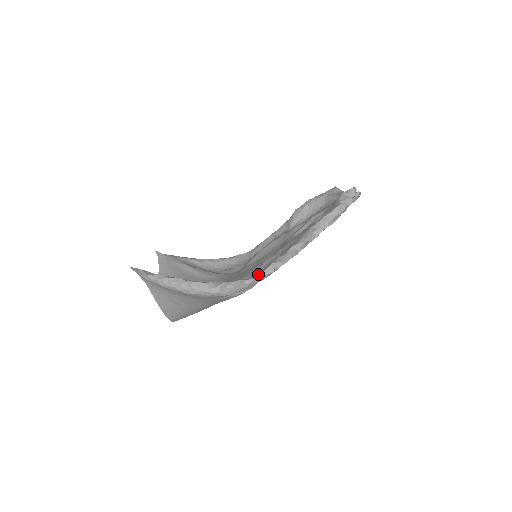
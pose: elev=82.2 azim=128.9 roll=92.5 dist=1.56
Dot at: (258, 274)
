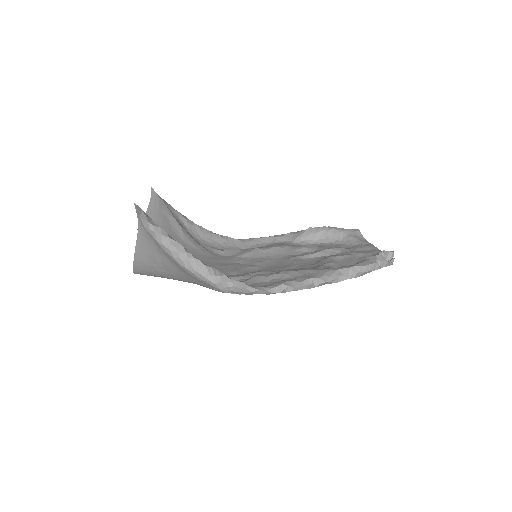
Dot at: (264, 287)
